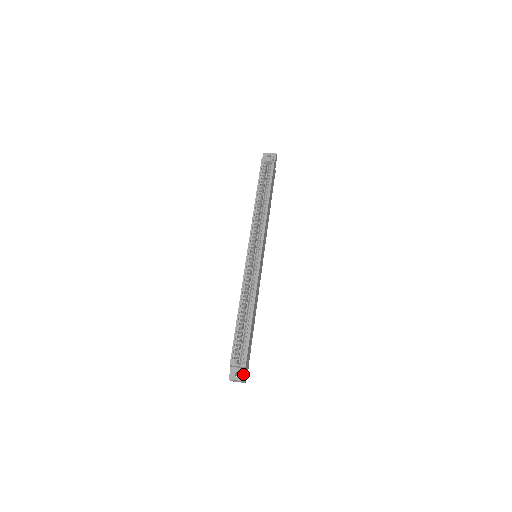
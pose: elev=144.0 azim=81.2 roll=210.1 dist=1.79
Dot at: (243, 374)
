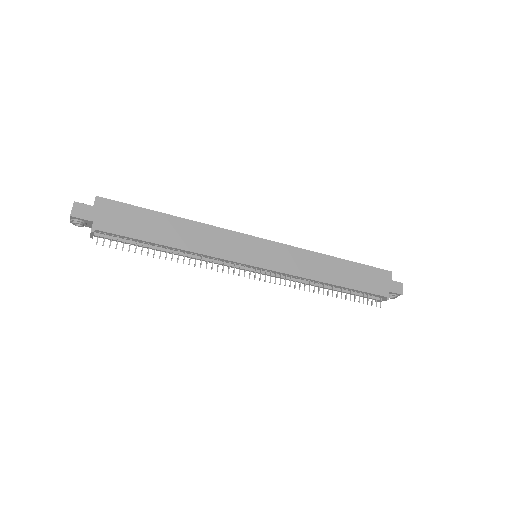
Dot at: (85, 205)
